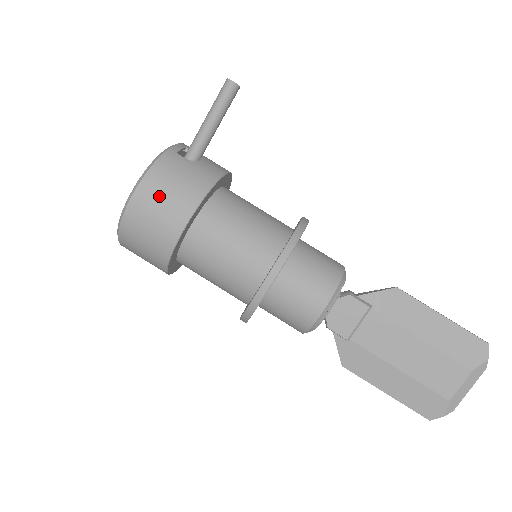
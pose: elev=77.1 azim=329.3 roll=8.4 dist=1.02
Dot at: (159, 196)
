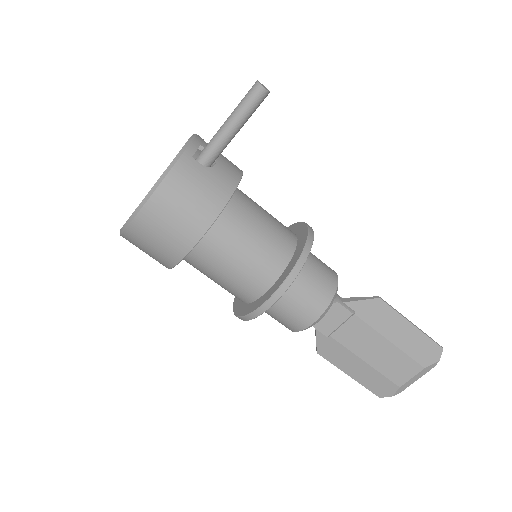
Dot at: (173, 209)
